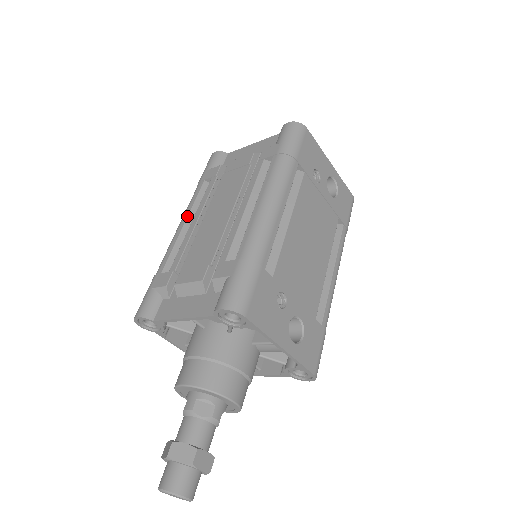
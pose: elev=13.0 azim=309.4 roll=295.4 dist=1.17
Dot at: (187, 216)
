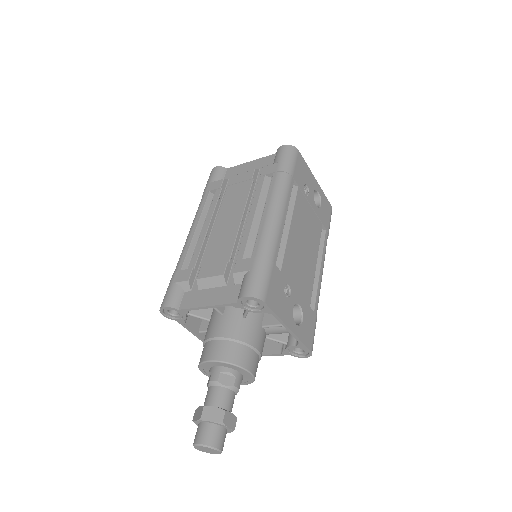
Dot at: (198, 222)
